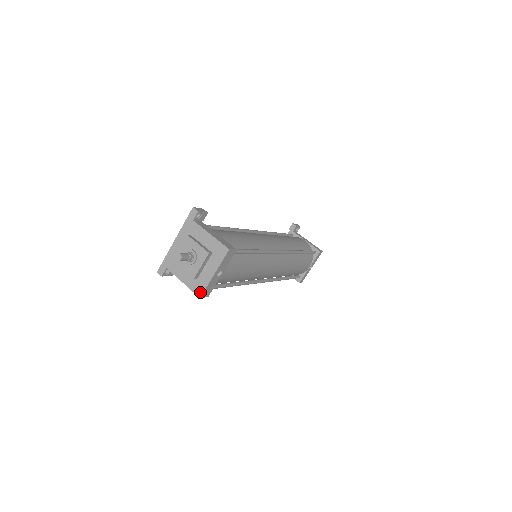
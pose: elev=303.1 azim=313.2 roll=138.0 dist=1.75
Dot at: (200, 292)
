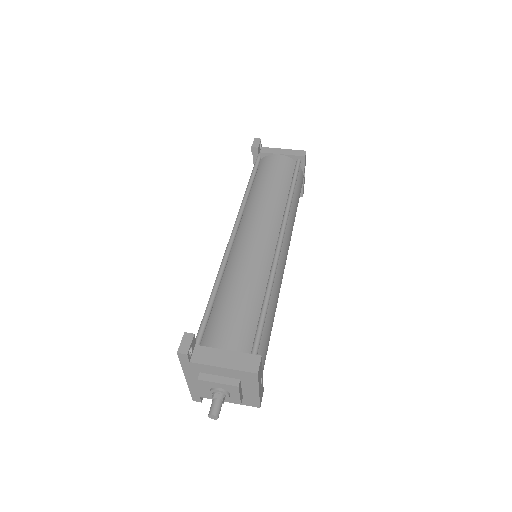
Dot at: (256, 405)
